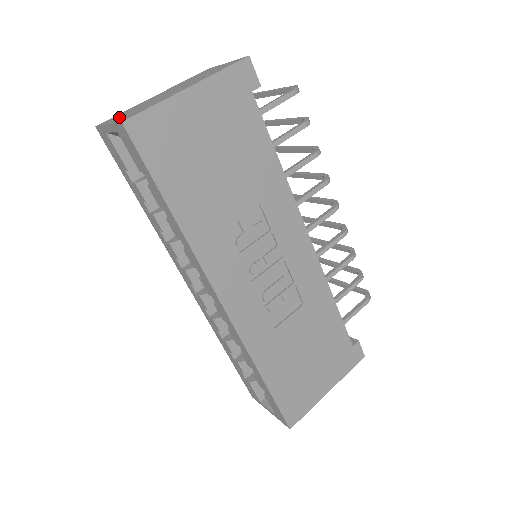
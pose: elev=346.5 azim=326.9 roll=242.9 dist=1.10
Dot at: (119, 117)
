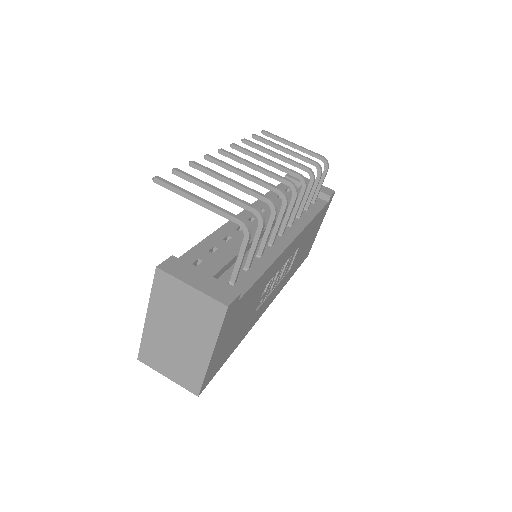
Dot at: (165, 367)
